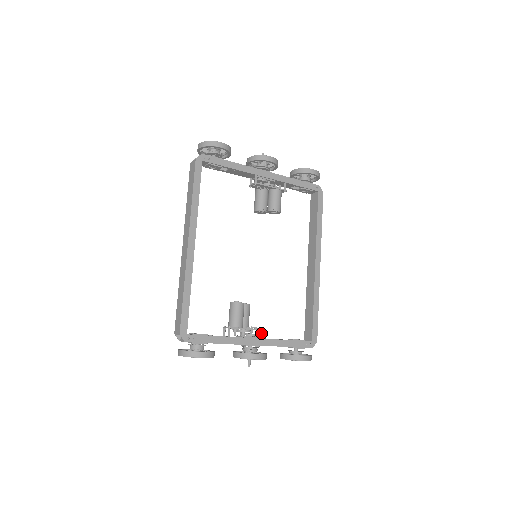
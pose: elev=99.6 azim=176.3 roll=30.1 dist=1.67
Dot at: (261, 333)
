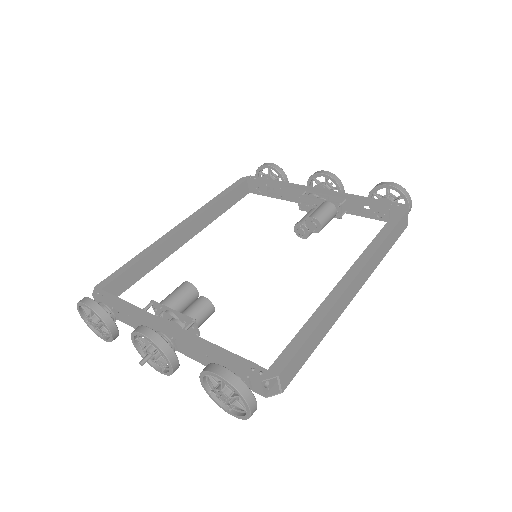
Dot at: (188, 323)
